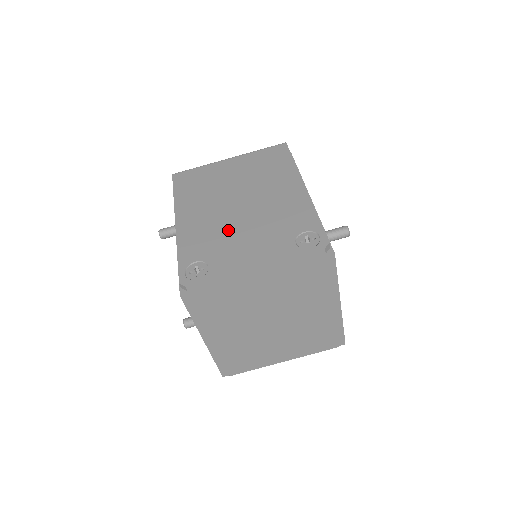
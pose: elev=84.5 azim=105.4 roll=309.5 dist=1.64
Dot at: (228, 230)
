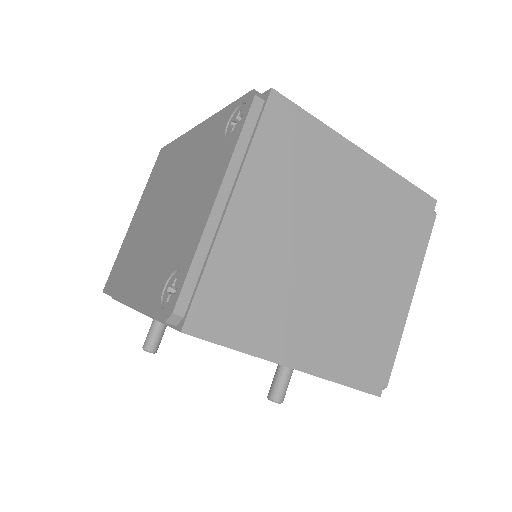
Dot at: (169, 232)
